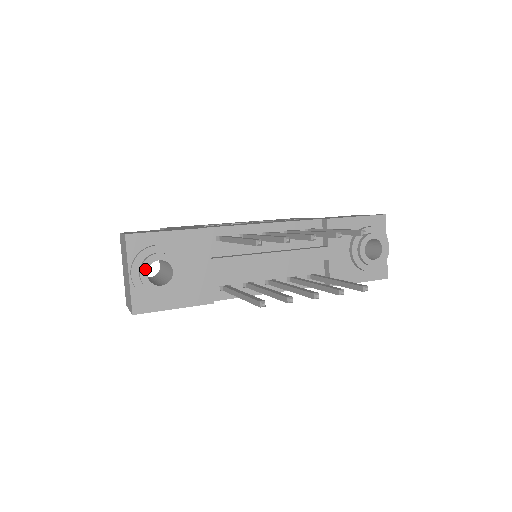
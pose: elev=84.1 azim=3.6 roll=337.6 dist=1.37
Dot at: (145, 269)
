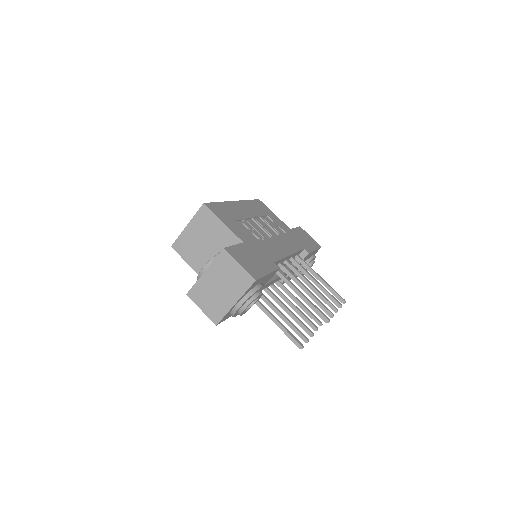
Dot at: occluded
